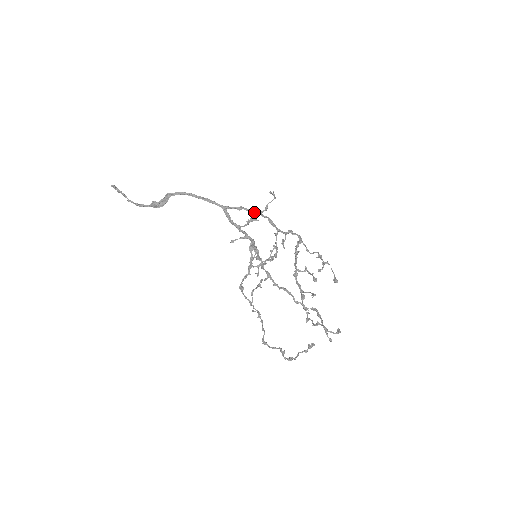
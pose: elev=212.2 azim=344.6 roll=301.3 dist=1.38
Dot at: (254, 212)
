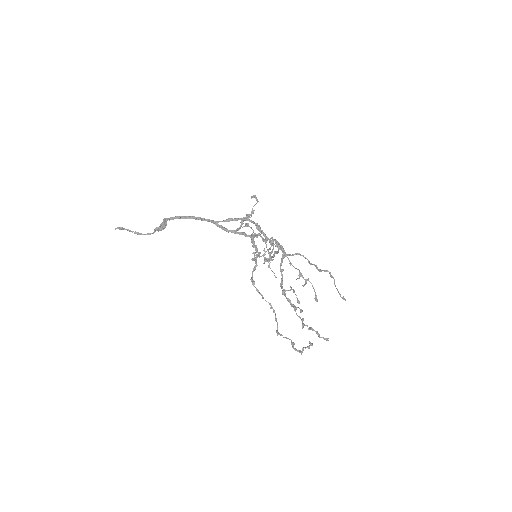
Dot at: (242, 220)
